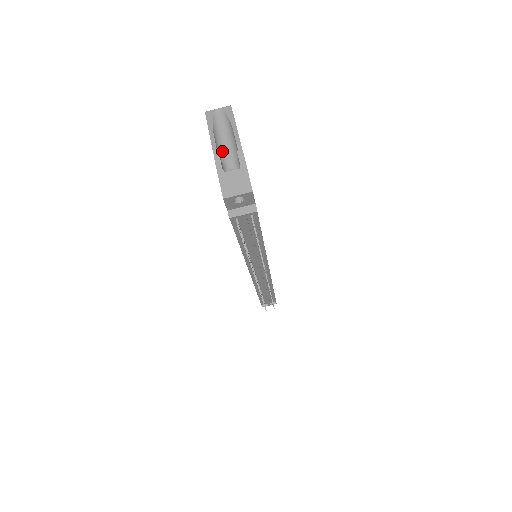
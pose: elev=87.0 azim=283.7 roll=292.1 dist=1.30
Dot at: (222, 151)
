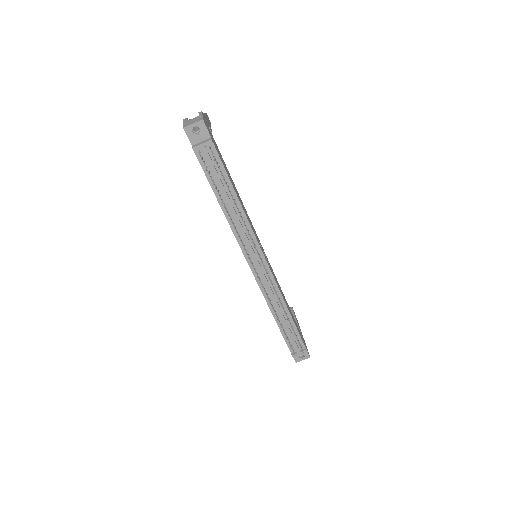
Dot at: occluded
